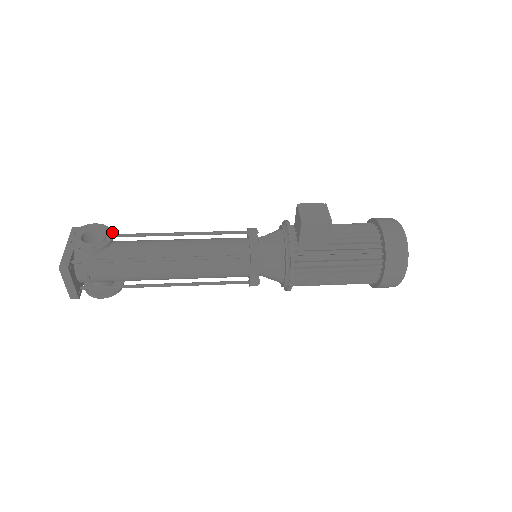
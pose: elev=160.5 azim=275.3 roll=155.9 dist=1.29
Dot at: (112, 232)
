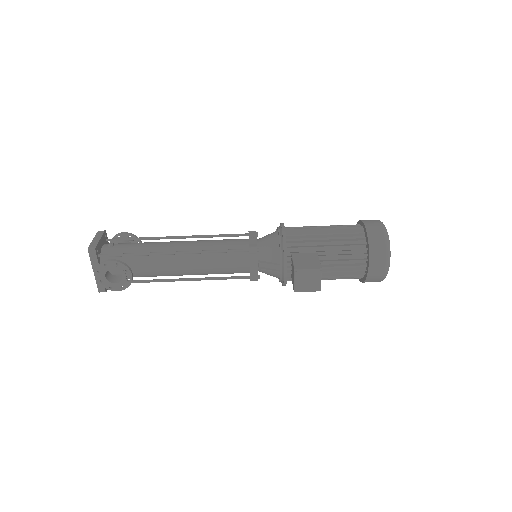
Dot at: (130, 271)
